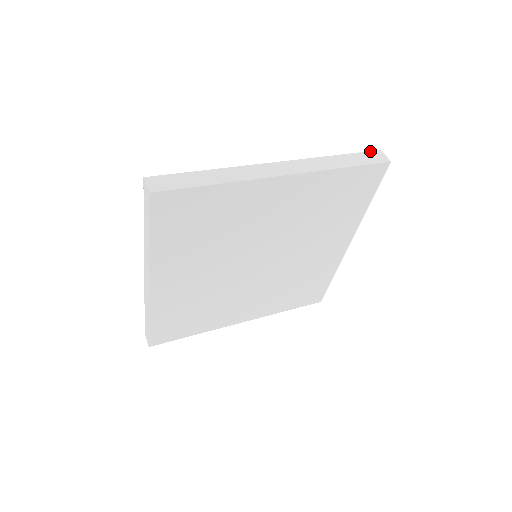
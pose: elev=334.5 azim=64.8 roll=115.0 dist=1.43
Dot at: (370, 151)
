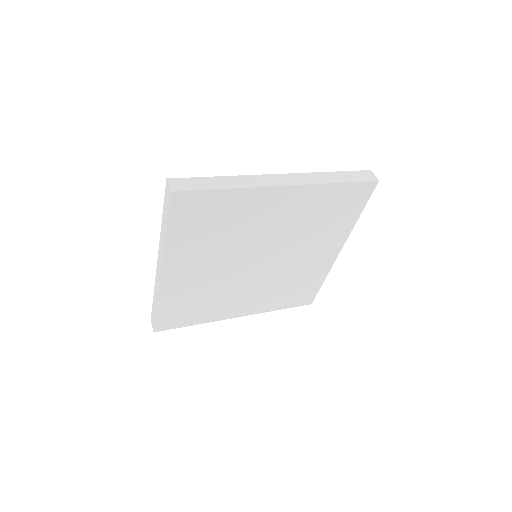
Dot at: (362, 170)
